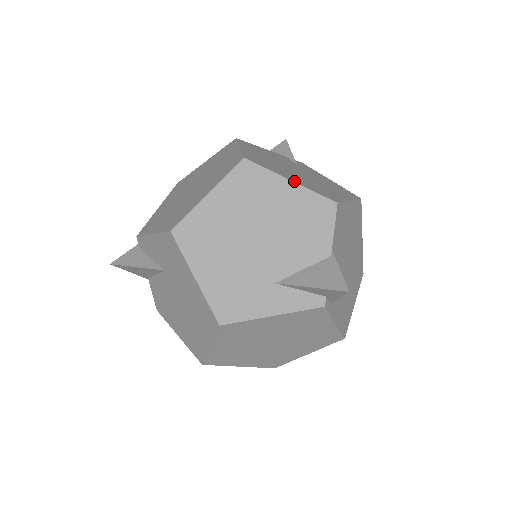
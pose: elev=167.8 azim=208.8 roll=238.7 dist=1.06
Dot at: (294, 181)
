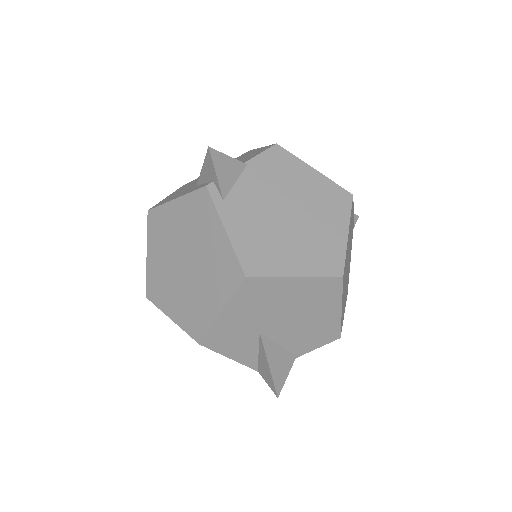
Dot at: occluded
